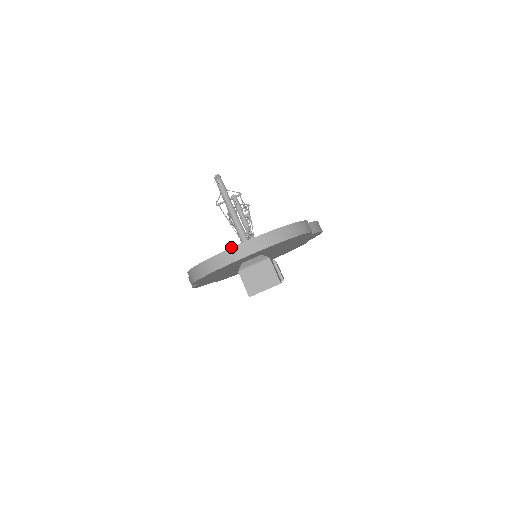
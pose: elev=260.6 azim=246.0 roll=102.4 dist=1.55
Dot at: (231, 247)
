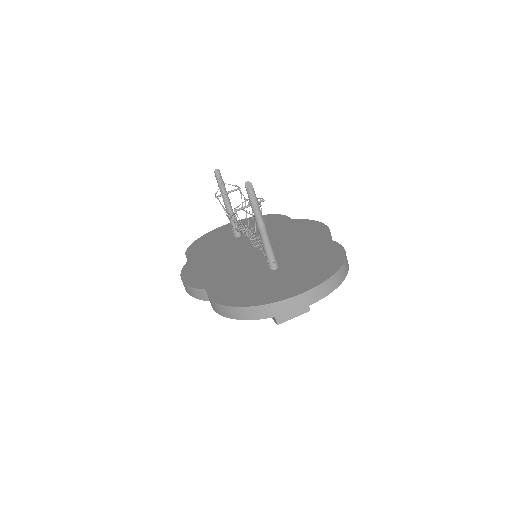
Dot at: (293, 296)
